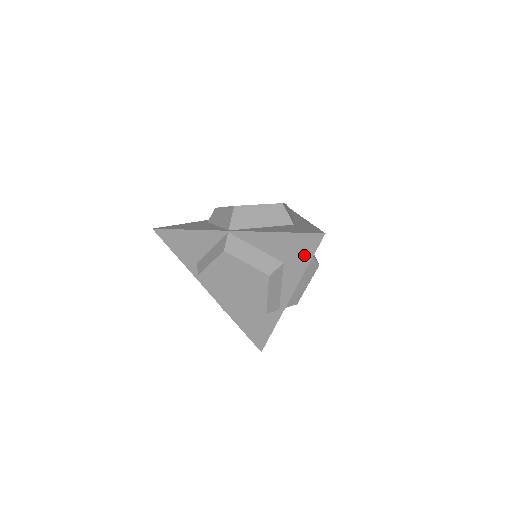
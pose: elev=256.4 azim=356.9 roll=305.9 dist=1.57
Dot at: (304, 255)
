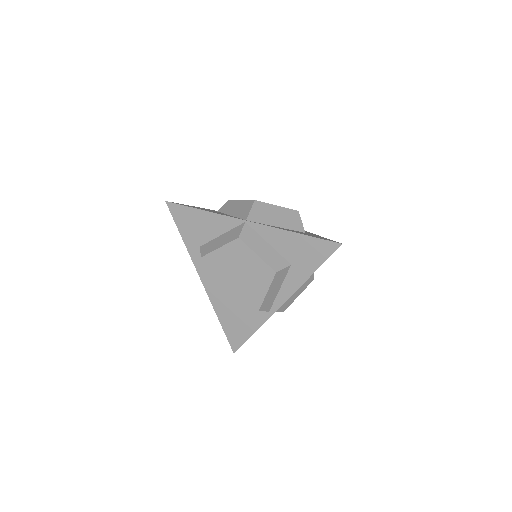
Dot at: (314, 261)
